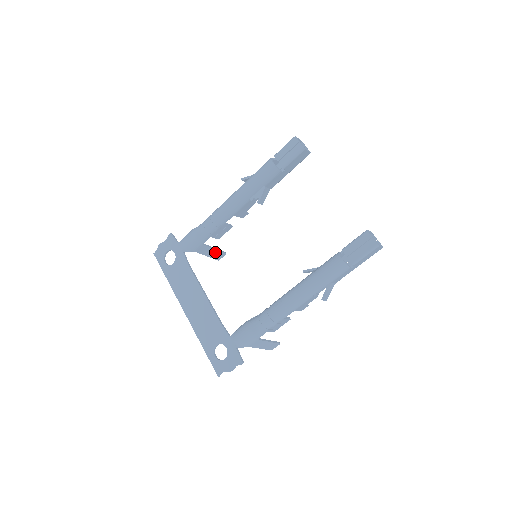
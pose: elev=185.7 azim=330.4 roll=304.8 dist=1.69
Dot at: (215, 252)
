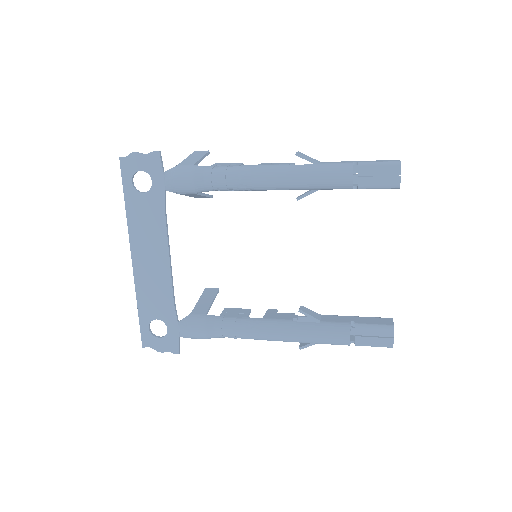
Dot at: (202, 196)
